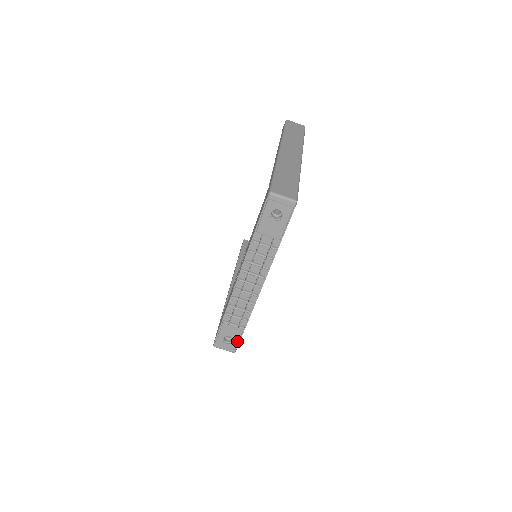
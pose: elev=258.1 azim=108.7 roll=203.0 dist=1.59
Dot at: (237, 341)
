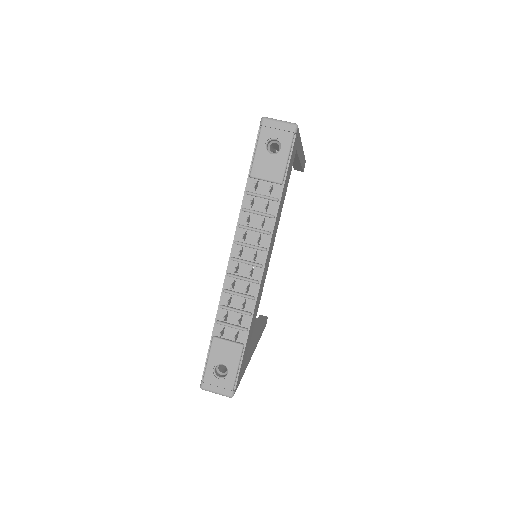
Dot at: (235, 372)
